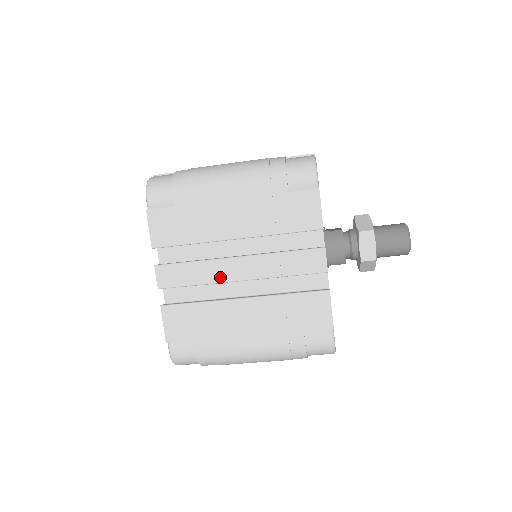
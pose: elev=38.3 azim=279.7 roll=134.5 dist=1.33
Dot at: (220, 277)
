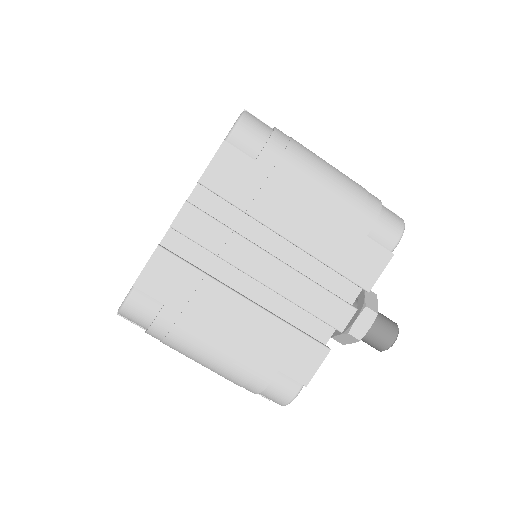
Dot at: (243, 263)
